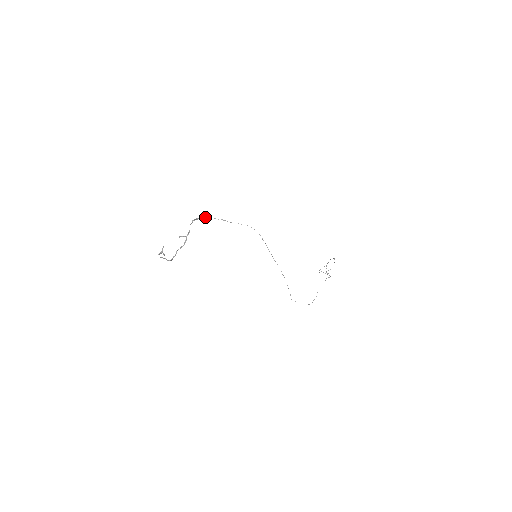
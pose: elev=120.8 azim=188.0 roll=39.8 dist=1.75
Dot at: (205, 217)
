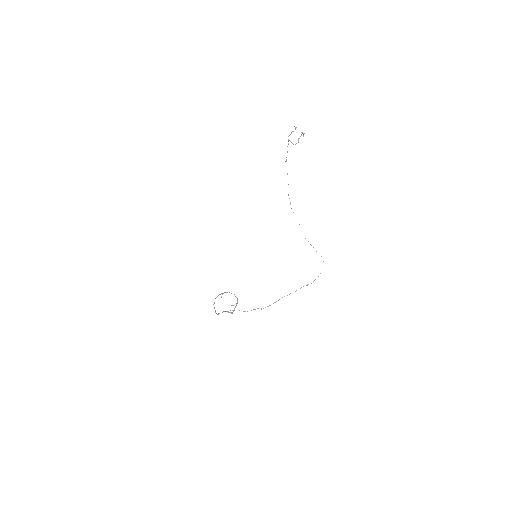
Dot at: occluded
